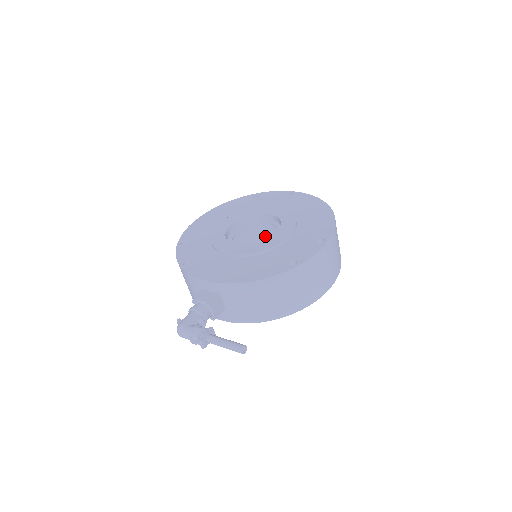
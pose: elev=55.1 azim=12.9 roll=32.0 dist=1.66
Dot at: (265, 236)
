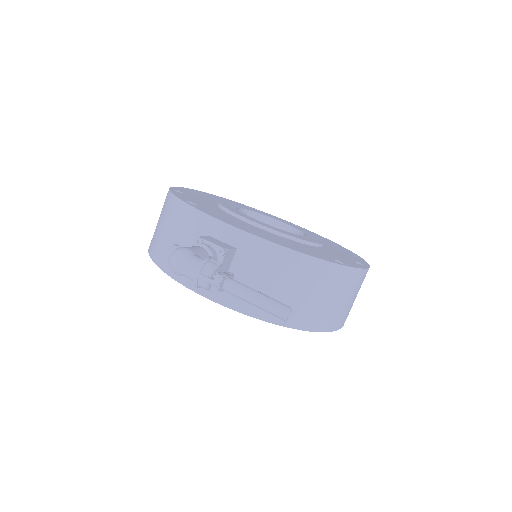
Dot at: occluded
